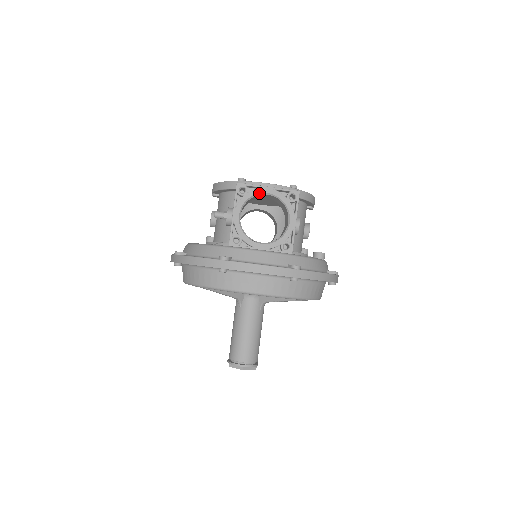
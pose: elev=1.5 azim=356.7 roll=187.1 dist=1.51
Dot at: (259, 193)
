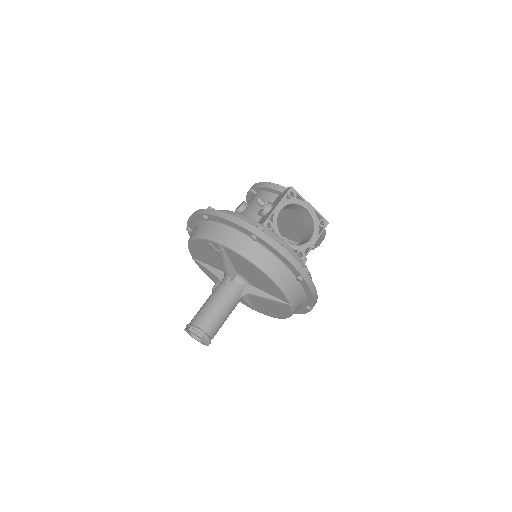
Dot at: (302, 204)
